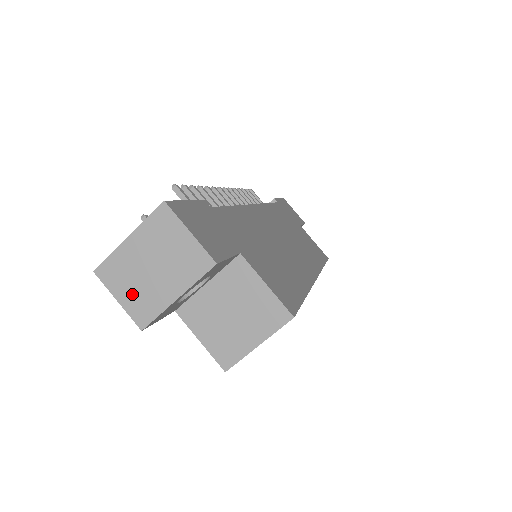
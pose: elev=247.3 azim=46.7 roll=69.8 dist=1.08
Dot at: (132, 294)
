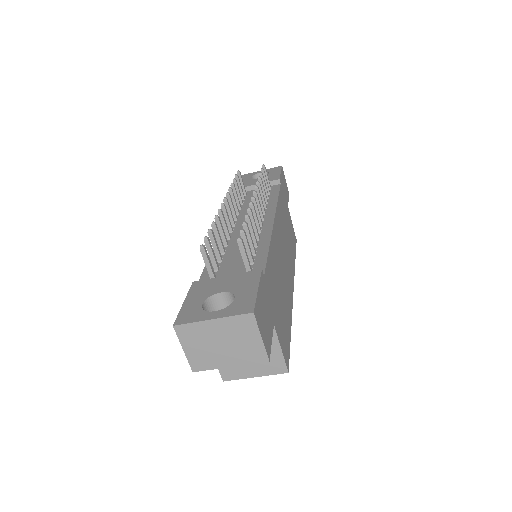
Dot at: (197, 351)
